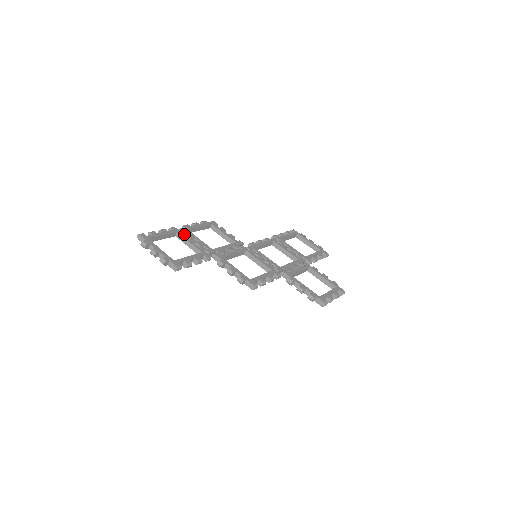
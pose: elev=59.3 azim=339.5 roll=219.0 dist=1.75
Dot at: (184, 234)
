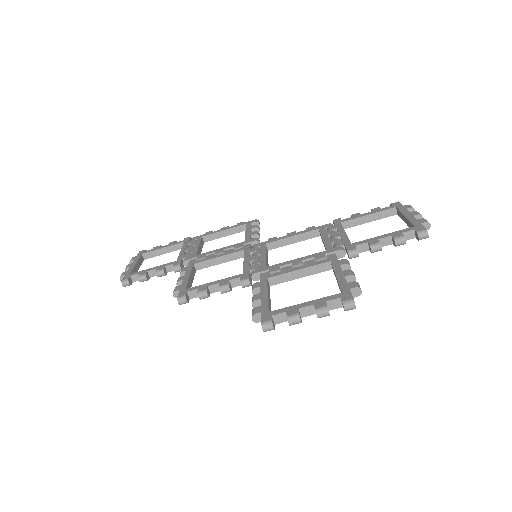
Dot at: (188, 243)
